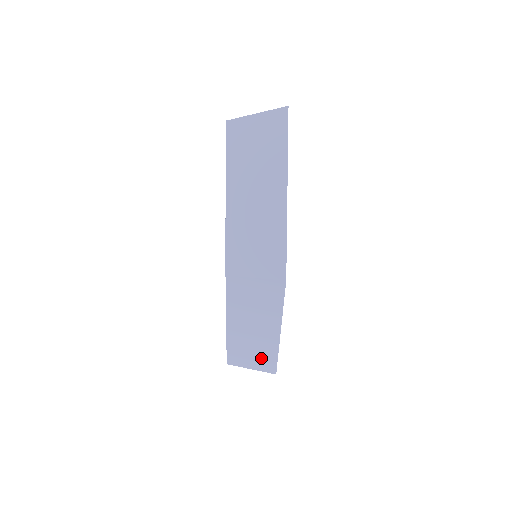
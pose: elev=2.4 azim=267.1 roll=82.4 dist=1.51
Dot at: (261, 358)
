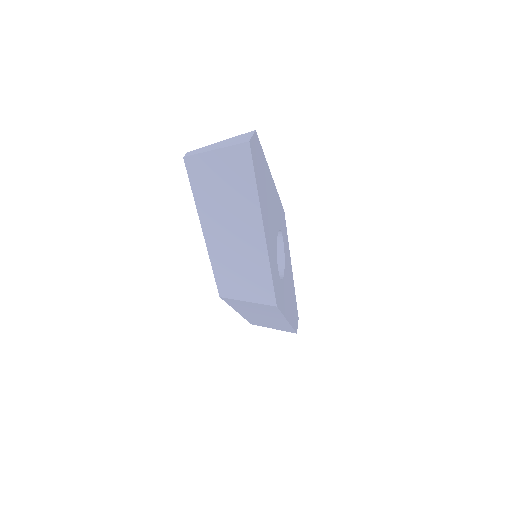
Dot at: (279, 327)
